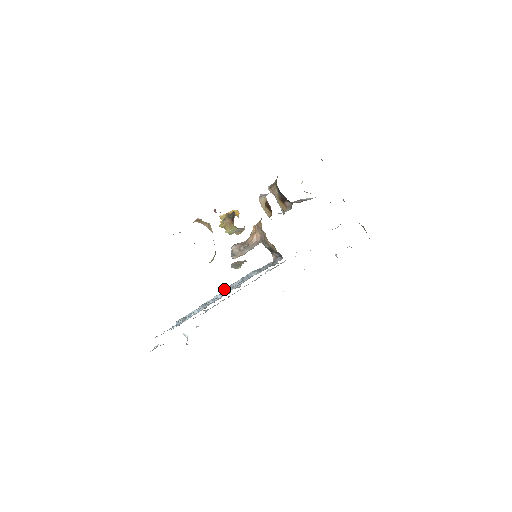
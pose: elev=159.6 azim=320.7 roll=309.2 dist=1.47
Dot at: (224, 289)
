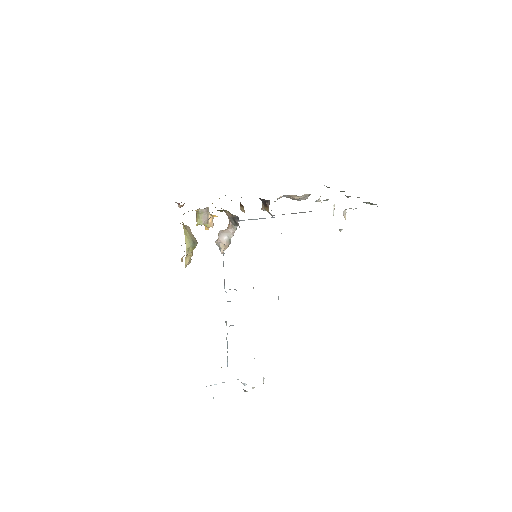
Dot at: (224, 284)
